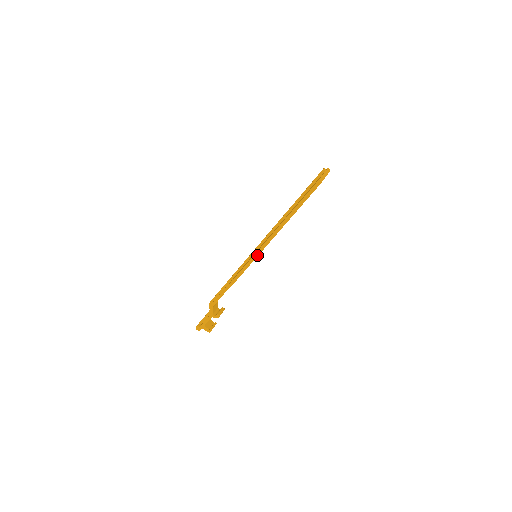
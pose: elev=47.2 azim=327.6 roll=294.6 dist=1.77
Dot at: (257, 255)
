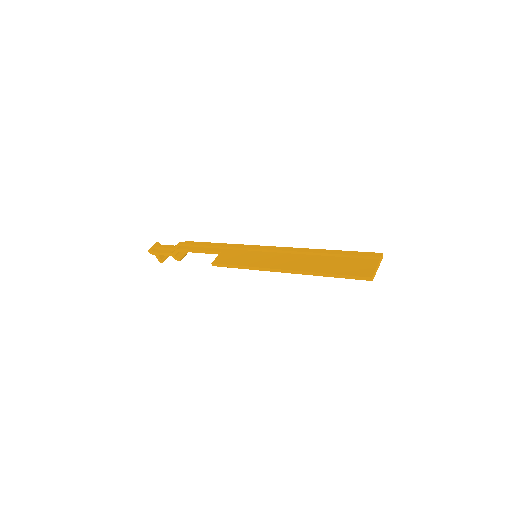
Dot at: (261, 270)
